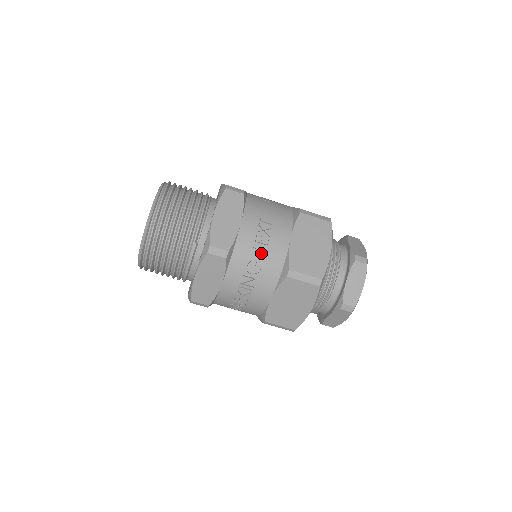
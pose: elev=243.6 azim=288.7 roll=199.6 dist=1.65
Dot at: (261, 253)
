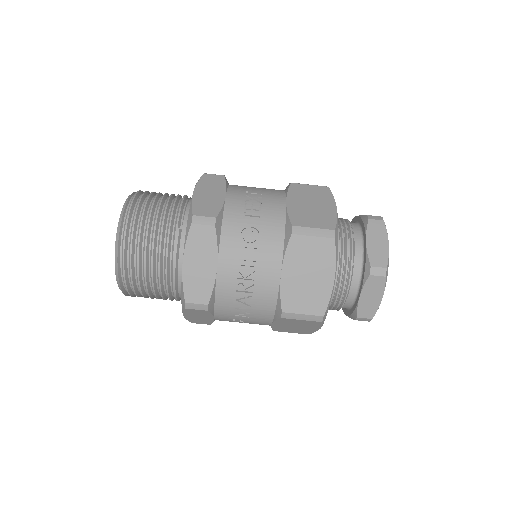
Dot at: (255, 219)
